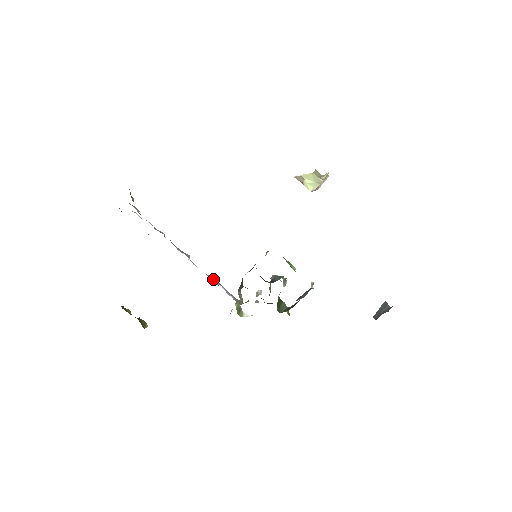
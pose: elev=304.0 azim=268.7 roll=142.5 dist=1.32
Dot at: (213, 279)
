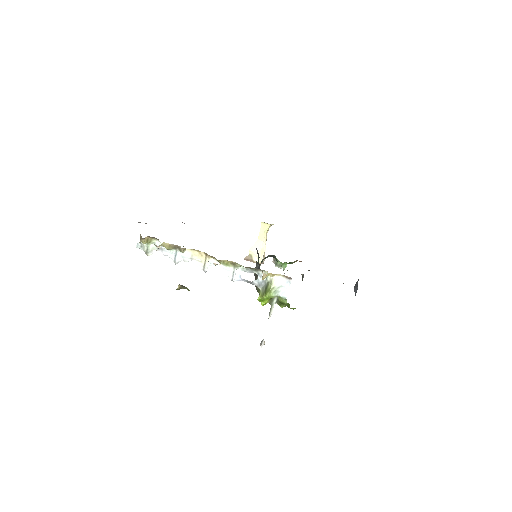
Dot at: (234, 273)
